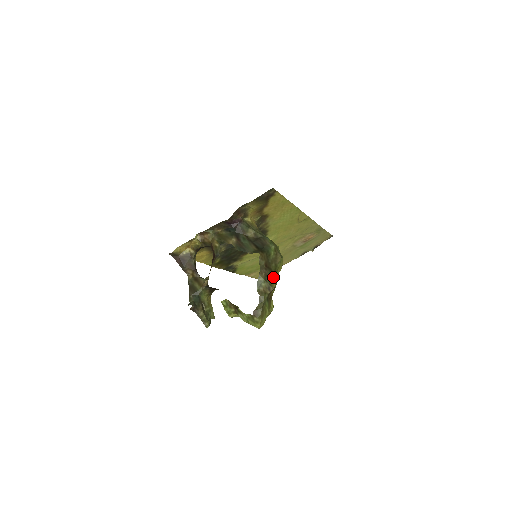
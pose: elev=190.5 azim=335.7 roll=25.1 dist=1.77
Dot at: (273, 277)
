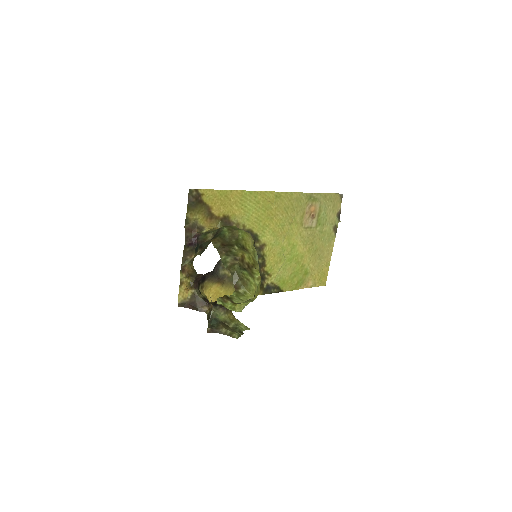
Dot at: (238, 249)
